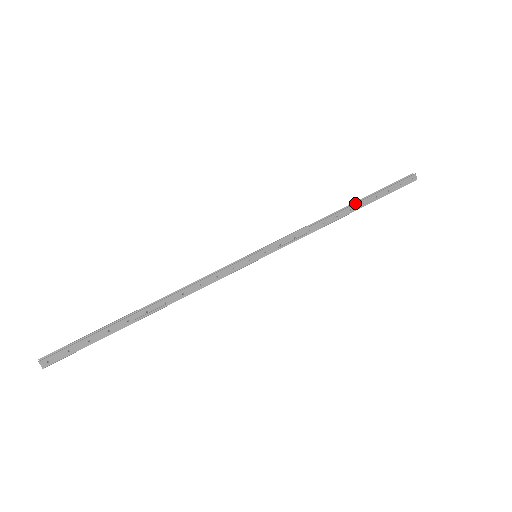
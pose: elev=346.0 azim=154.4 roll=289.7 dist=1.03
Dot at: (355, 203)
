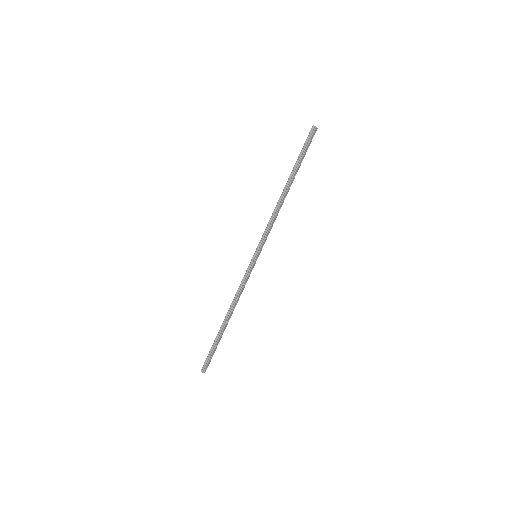
Dot at: (290, 182)
